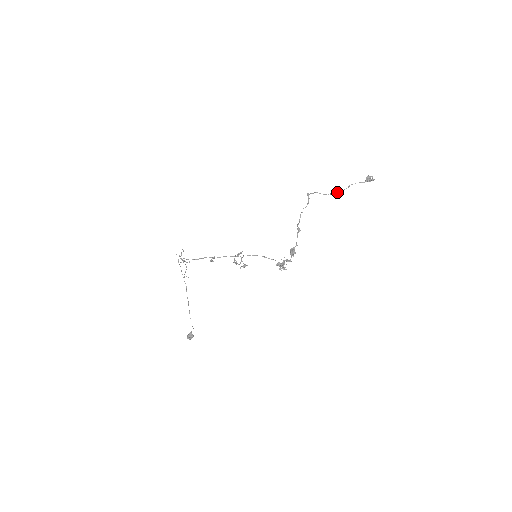
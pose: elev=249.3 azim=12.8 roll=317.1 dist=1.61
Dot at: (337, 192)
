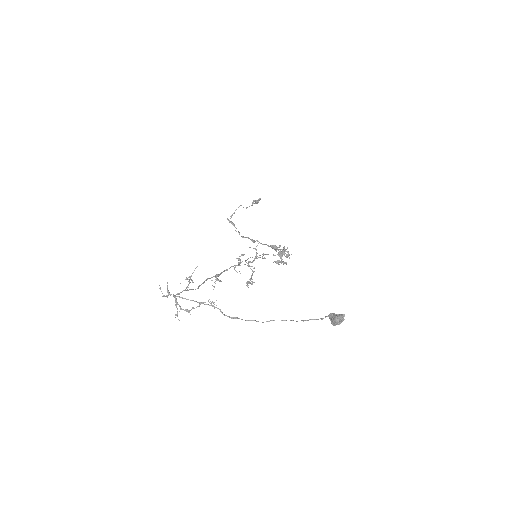
Dot at: (251, 205)
